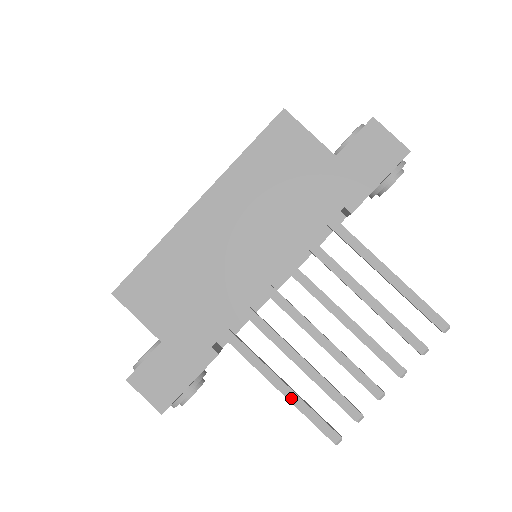
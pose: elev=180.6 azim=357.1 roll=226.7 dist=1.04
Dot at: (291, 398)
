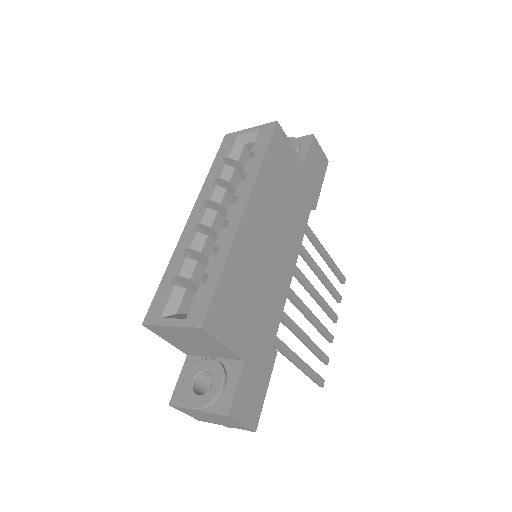
Dot at: (303, 367)
